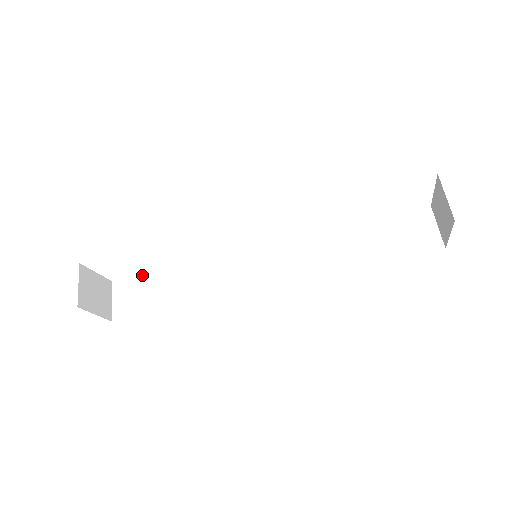
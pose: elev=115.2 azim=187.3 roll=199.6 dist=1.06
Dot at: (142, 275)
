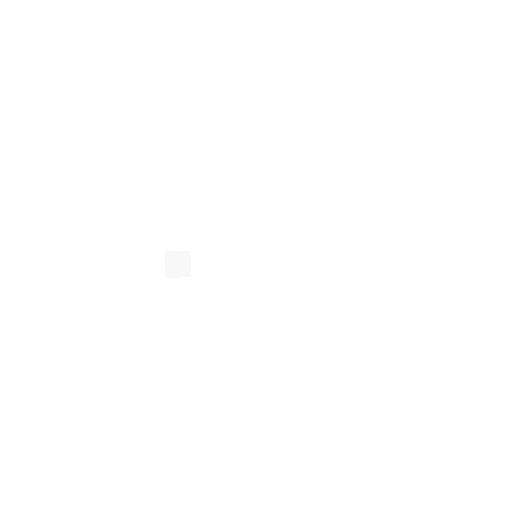
Dot at: (205, 250)
